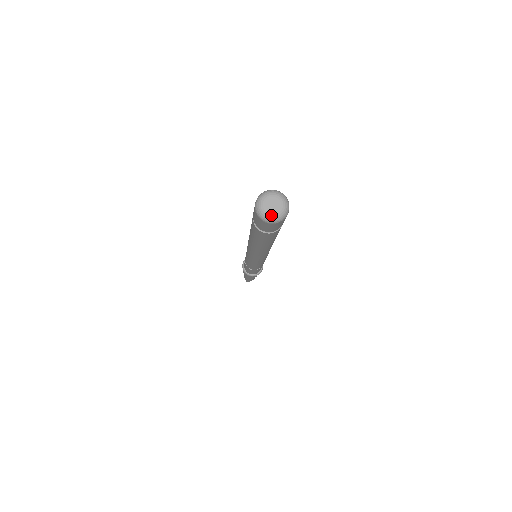
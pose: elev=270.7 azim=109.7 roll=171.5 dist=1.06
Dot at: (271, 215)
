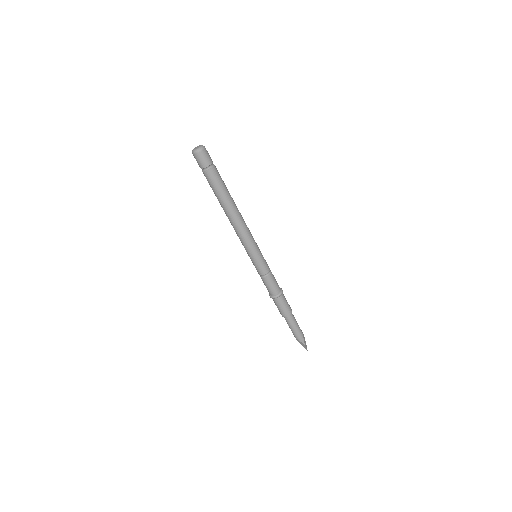
Dot at: (198, 148)
